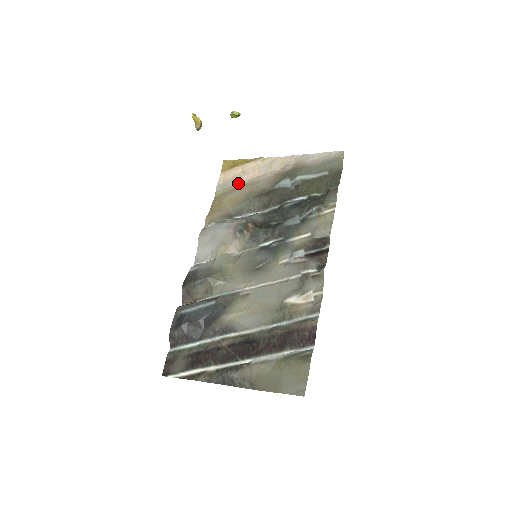
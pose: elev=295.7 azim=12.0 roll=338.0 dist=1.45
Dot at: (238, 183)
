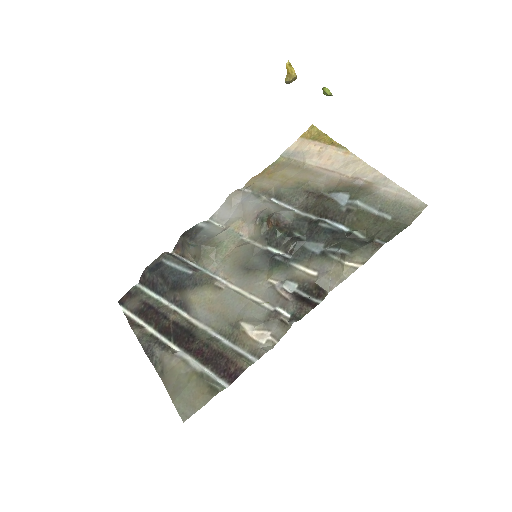
Dot at: (304, 162)
